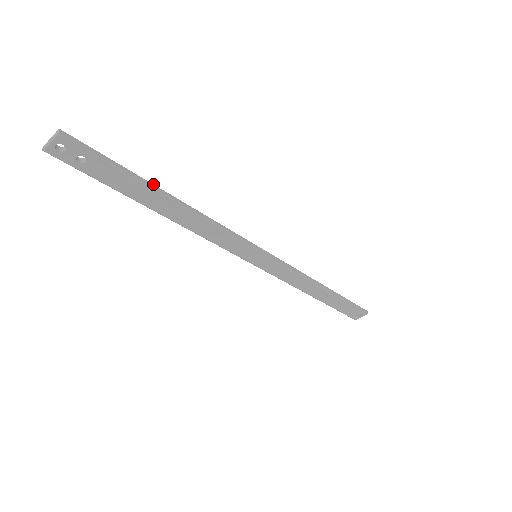
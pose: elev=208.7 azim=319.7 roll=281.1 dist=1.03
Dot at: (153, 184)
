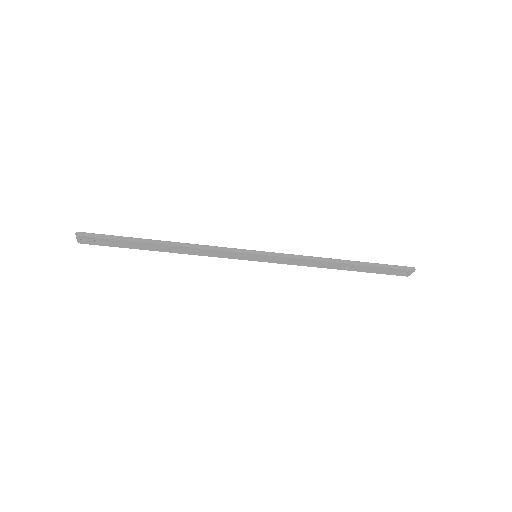
Dot at: (145, 239)
